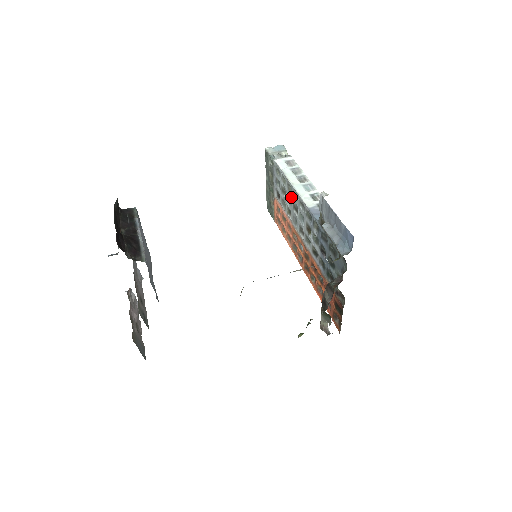
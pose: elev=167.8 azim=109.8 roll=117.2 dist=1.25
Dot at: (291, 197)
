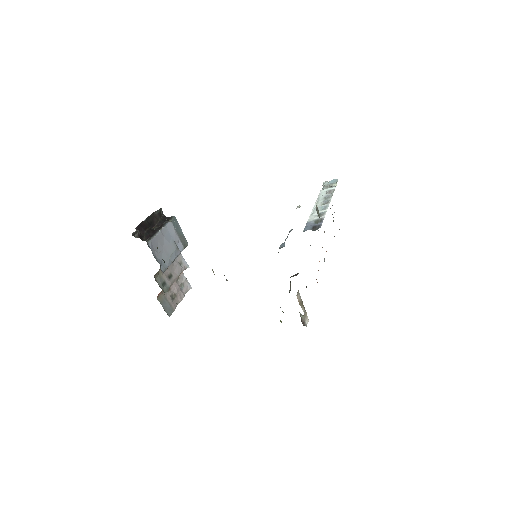
Dot at: occluded
